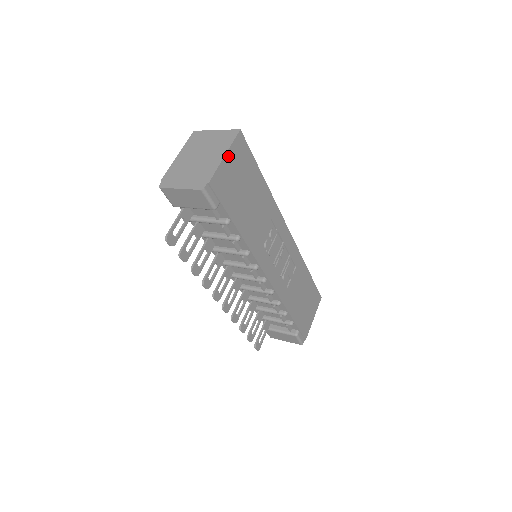
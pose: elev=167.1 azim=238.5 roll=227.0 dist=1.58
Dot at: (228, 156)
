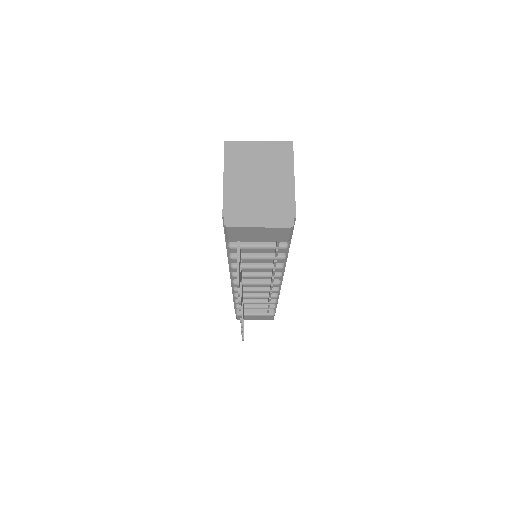
Dot at: (293, 178)
